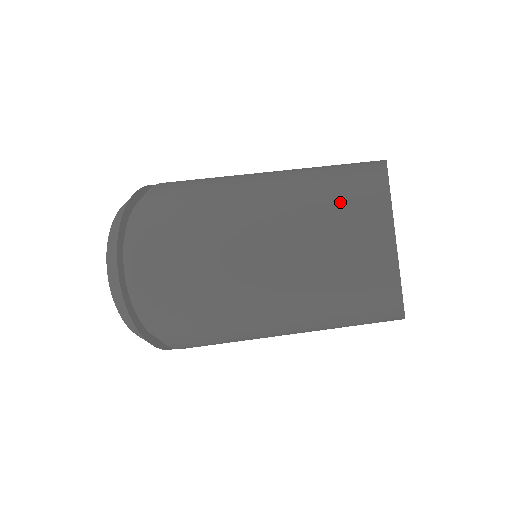
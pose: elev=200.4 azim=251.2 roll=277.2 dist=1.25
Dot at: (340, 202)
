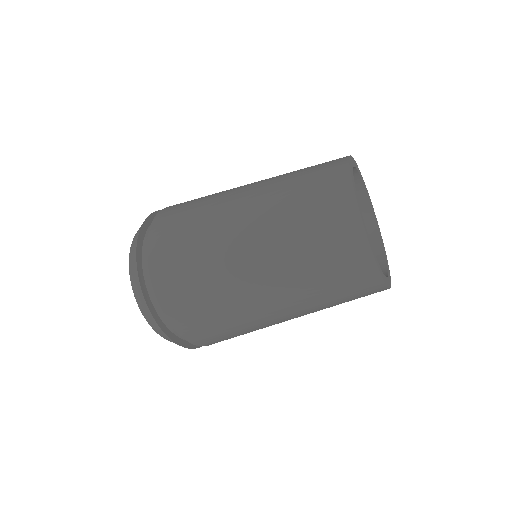
Dot at: occluded
